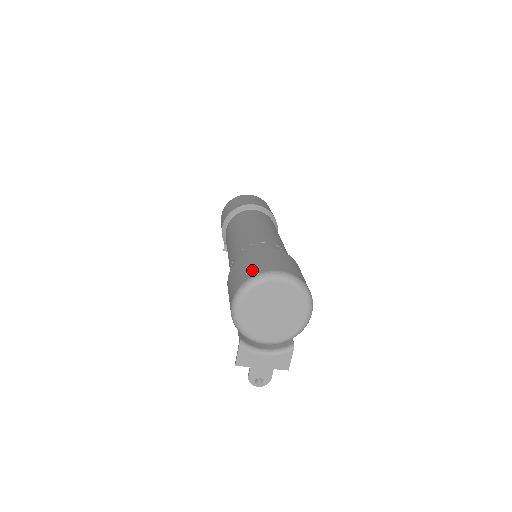
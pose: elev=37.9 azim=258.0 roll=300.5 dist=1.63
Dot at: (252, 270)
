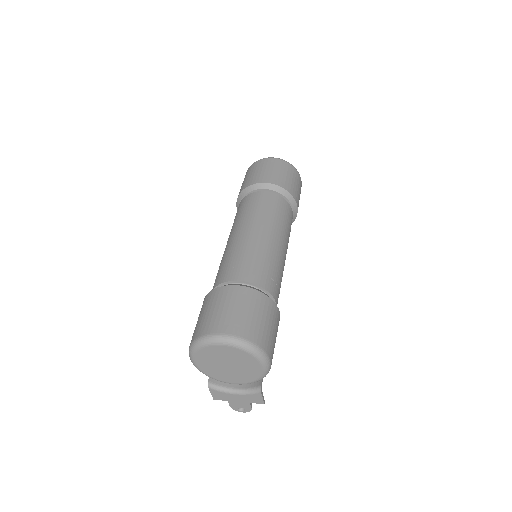
Dot at: (200, 327)
